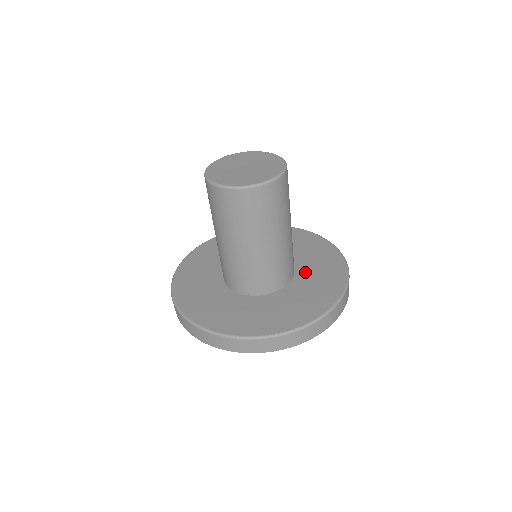
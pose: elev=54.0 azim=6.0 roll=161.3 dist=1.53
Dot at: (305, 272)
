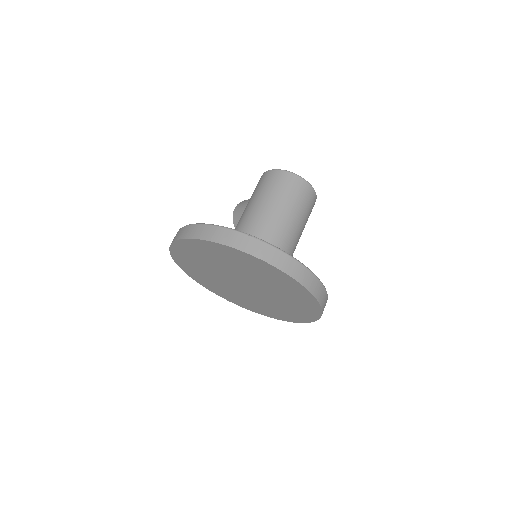
Dot at: occluded
